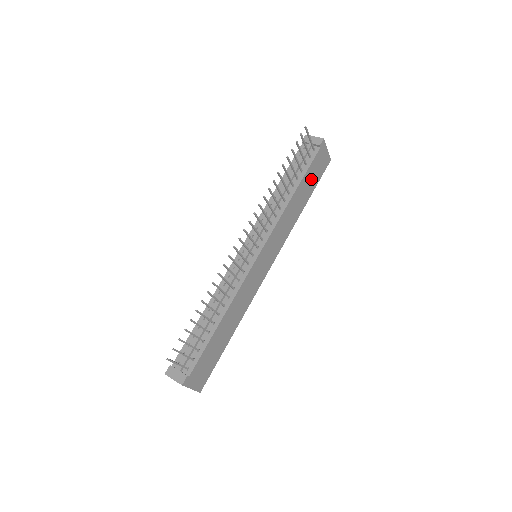
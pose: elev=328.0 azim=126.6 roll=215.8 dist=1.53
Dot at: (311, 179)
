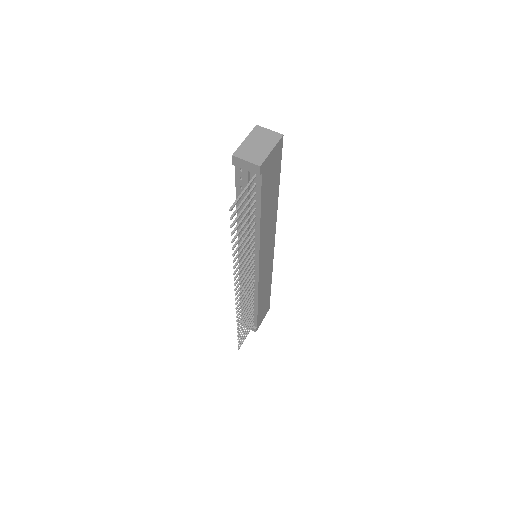
Dot at: (270, 186)
